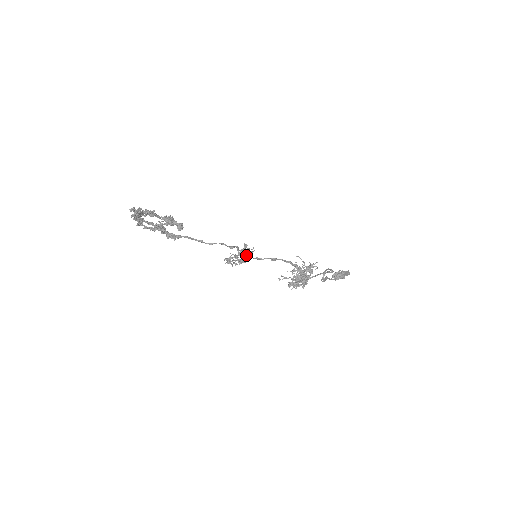
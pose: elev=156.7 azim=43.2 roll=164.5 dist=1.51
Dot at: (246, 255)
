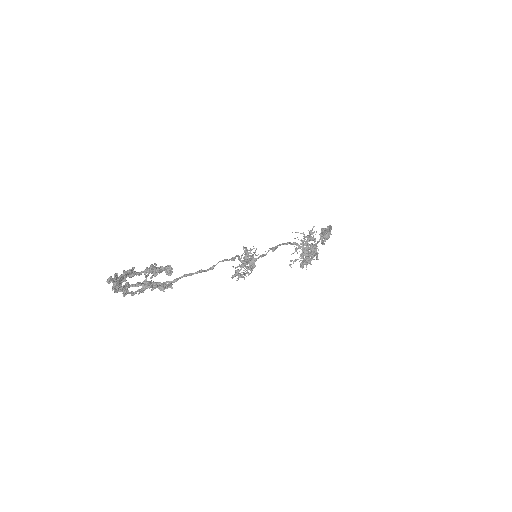
Dot at: (252, 258)
